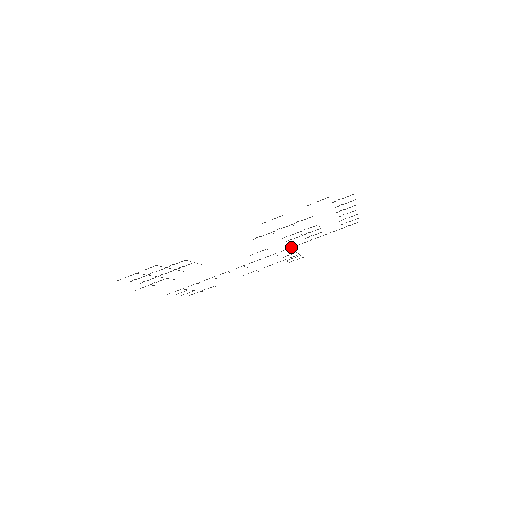
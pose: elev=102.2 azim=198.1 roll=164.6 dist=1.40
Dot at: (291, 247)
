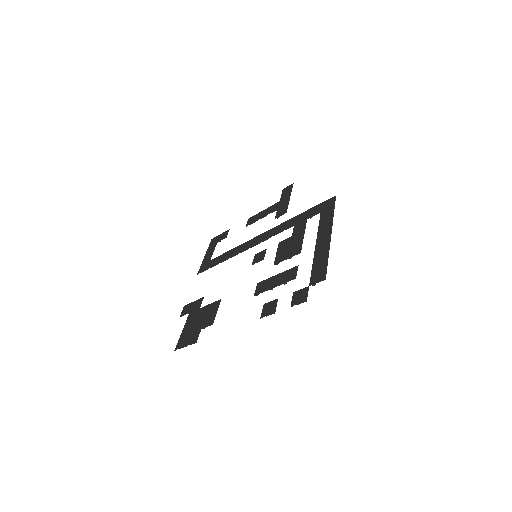
Dot at: occluded
